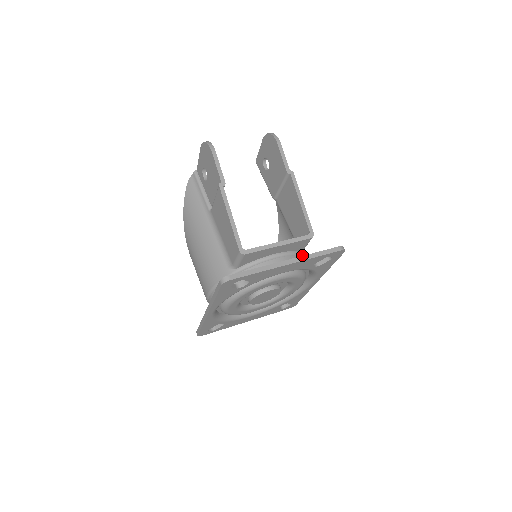
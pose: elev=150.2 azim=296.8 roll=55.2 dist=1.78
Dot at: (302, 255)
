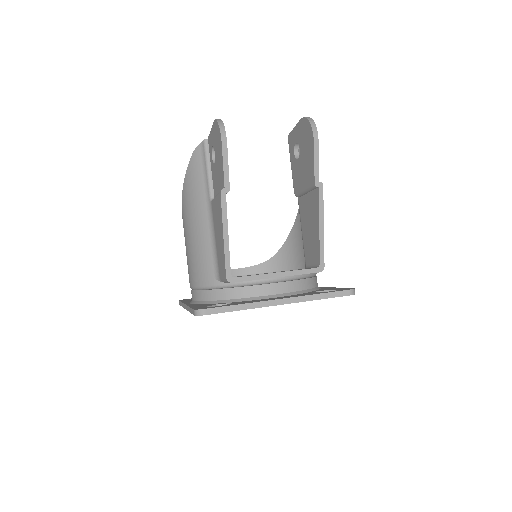
Dot at: (306, 276)
